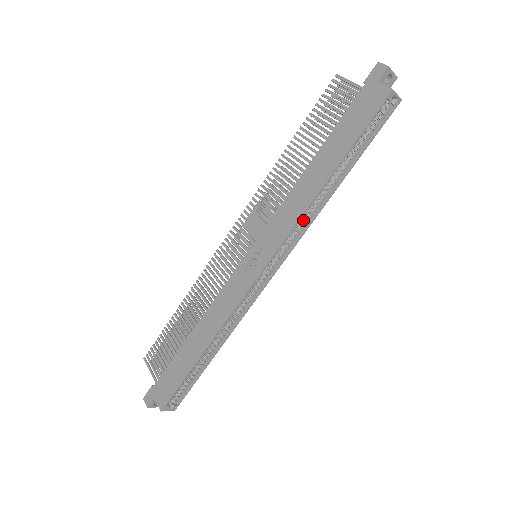
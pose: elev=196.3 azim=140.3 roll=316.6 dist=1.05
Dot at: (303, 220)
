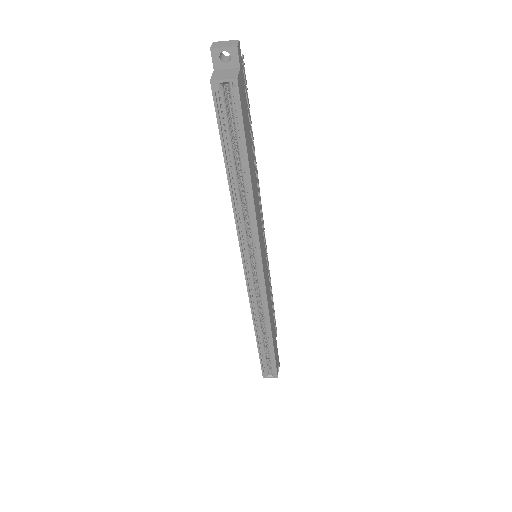
Dot at: (254, 223)
